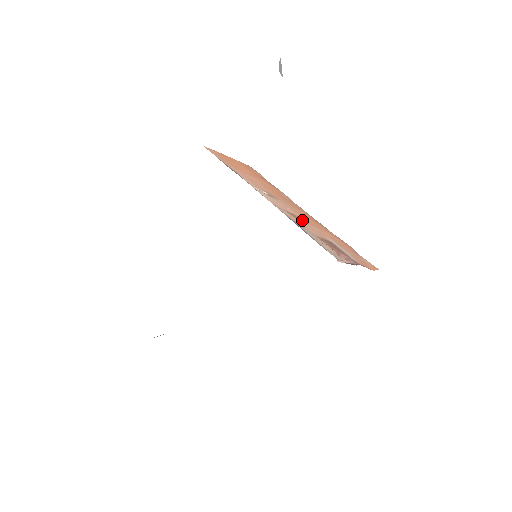
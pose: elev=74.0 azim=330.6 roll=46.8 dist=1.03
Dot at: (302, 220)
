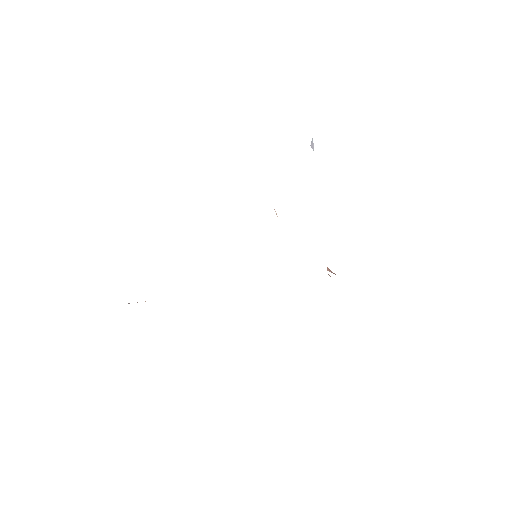
Dot at: occluded
